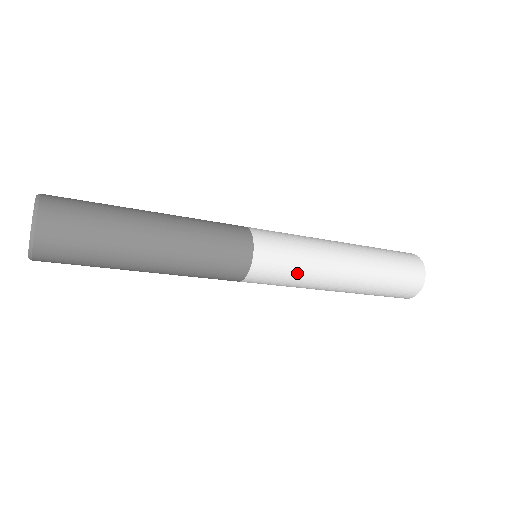
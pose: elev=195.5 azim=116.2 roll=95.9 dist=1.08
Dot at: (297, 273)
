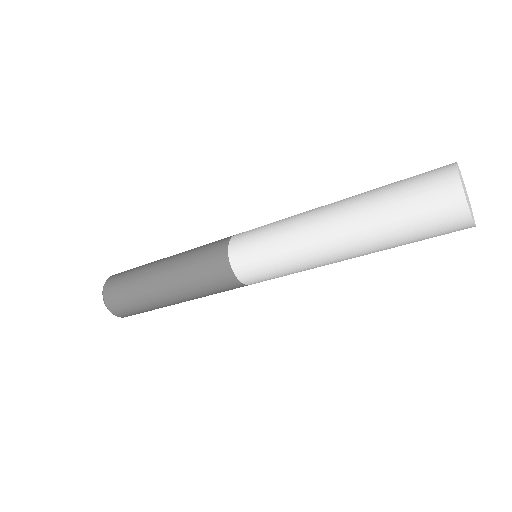
Dot at: (278, 259)
